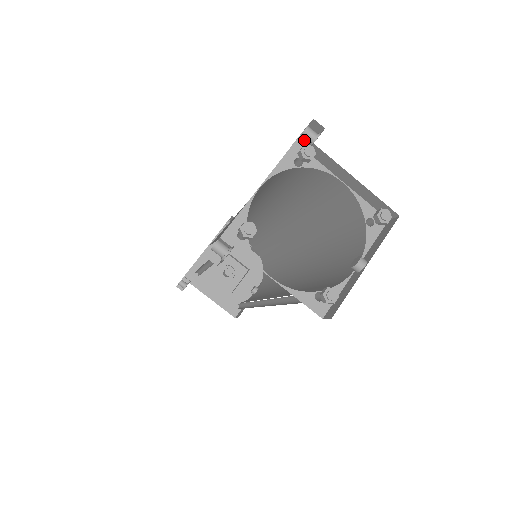
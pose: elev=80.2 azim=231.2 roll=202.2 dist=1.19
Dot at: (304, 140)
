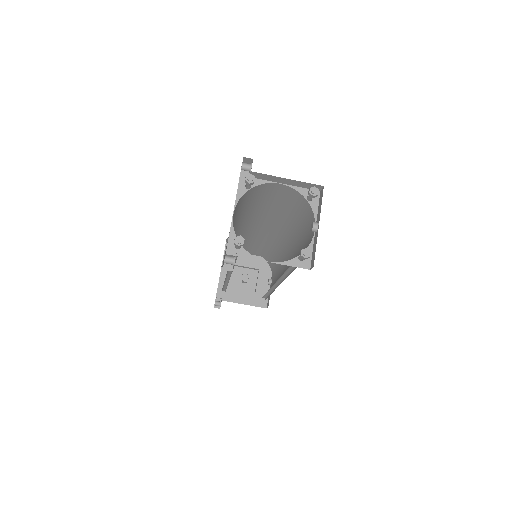
Dot at: (245, 171)
